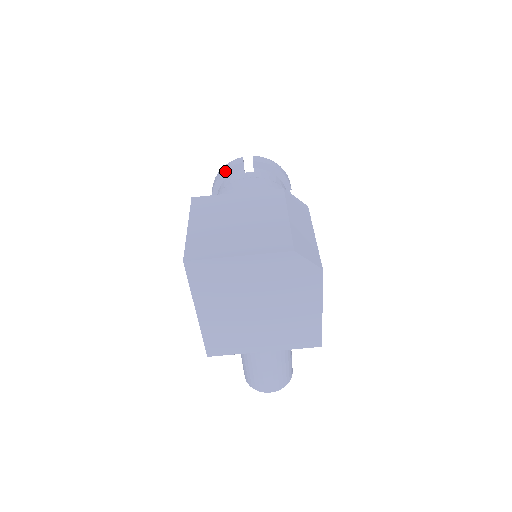
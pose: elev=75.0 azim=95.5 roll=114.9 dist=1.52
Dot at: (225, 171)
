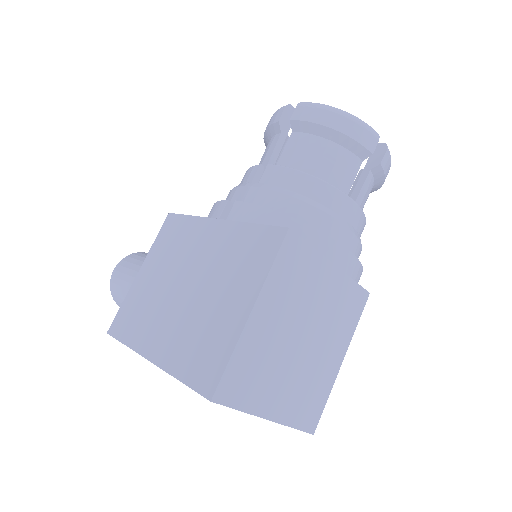
Dot at: (345, 135)
